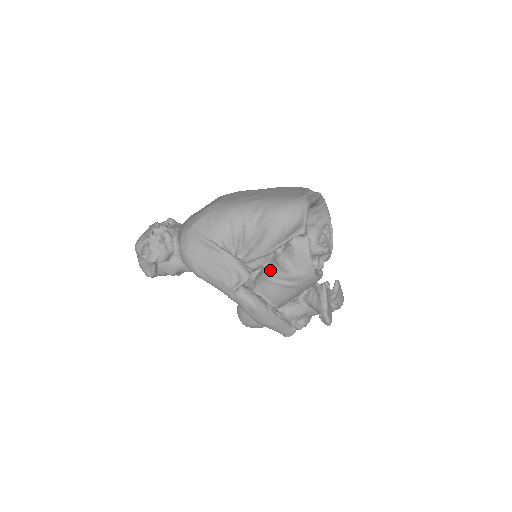
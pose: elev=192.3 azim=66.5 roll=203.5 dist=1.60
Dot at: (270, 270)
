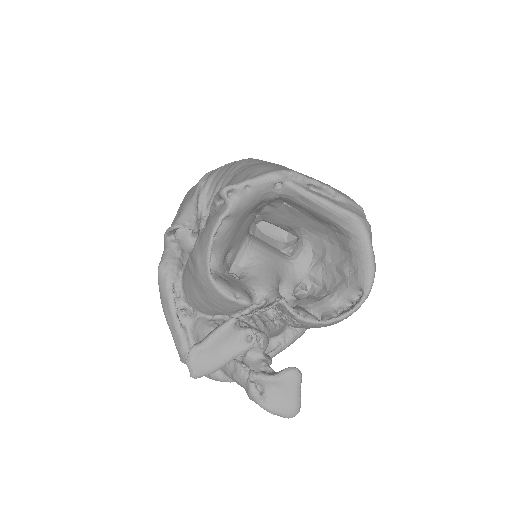
Dot at: occluded
